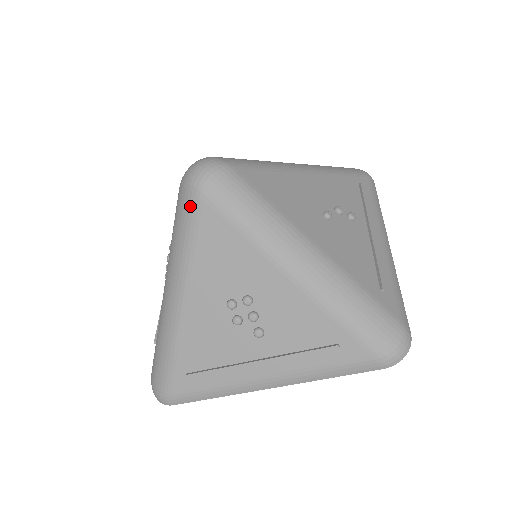
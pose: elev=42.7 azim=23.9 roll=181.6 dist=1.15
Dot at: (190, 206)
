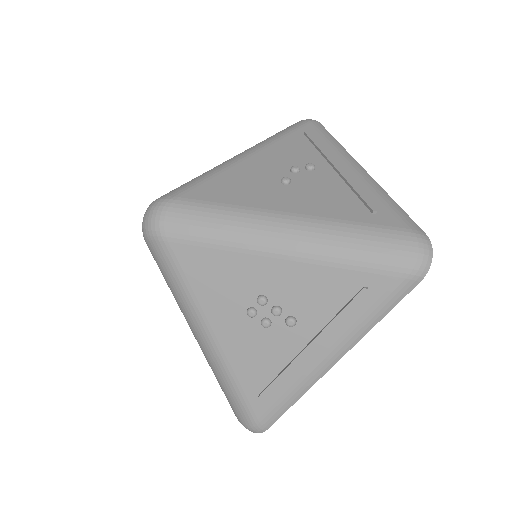
Dot at: (162, 254)
